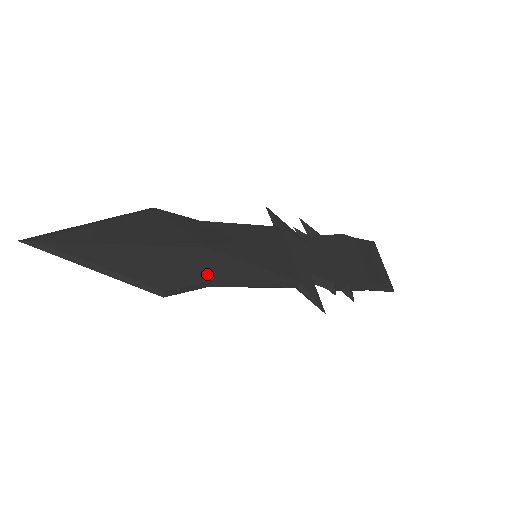
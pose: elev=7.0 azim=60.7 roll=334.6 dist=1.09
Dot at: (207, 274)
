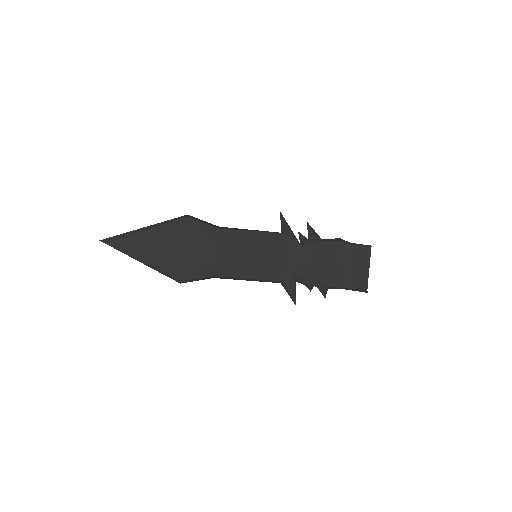
Dot at: (212, 271)
